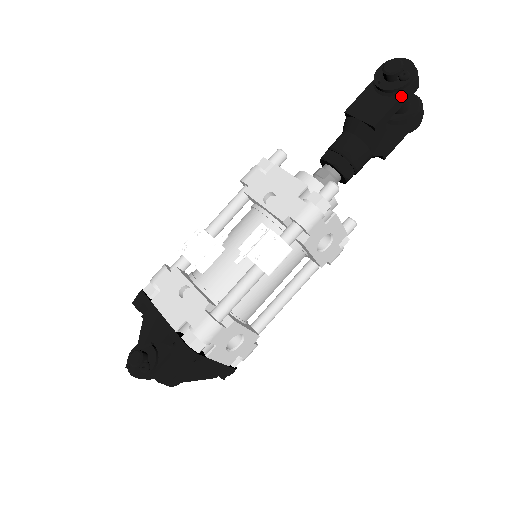
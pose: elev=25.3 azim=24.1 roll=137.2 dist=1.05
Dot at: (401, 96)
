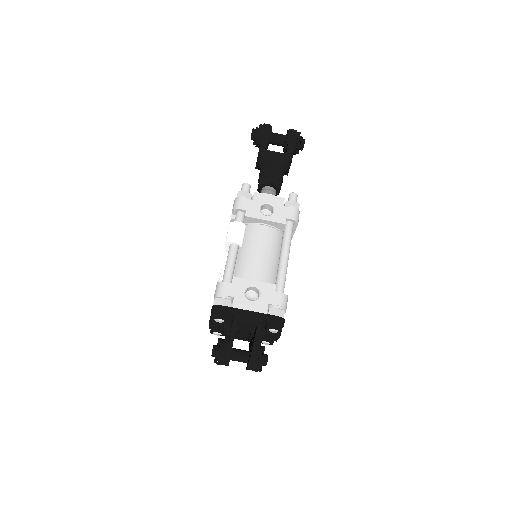
Dot at: (262, 136)
